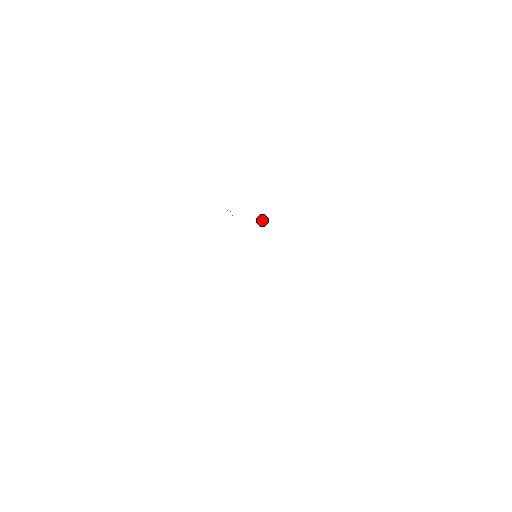
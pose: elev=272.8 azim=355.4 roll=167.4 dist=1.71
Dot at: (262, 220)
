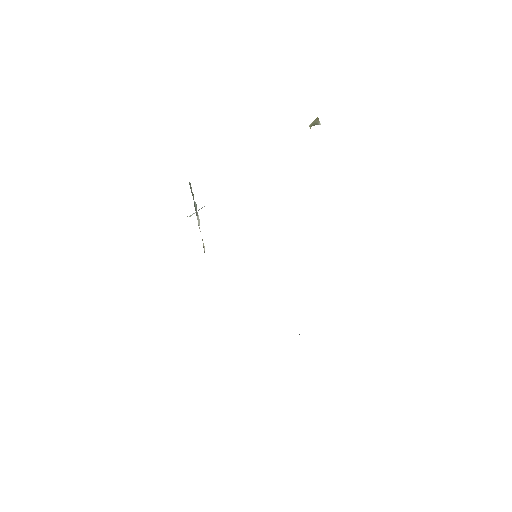
Dot at: (313, 124)
